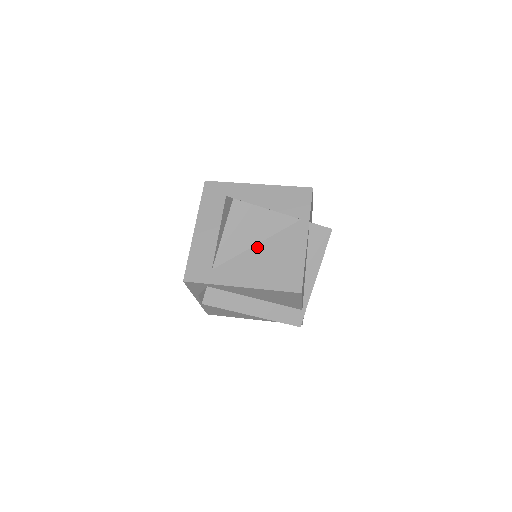
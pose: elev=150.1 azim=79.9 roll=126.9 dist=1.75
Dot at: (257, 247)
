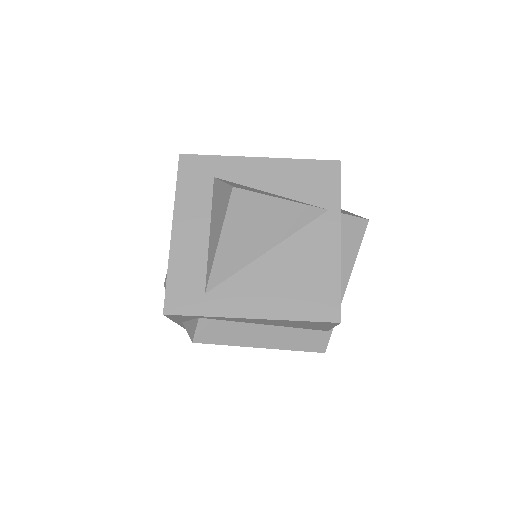
Dot at: (269, 255)
